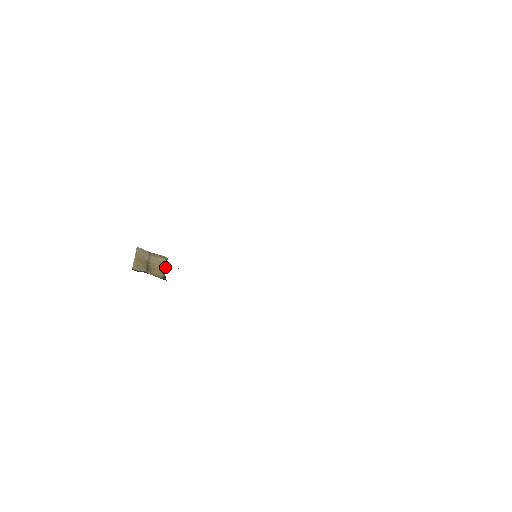
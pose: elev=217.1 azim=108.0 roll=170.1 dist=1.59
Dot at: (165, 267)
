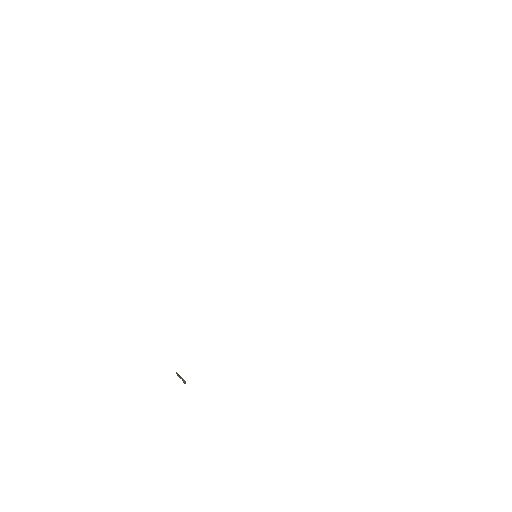
Dot at: (178, 375)
